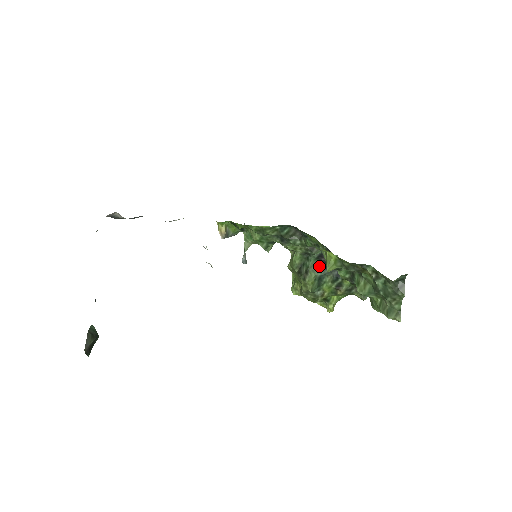
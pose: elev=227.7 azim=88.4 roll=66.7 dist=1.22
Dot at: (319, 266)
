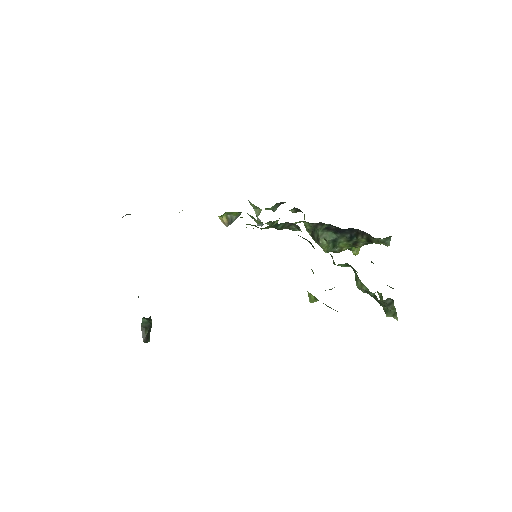
Dot at: (330, 232)
